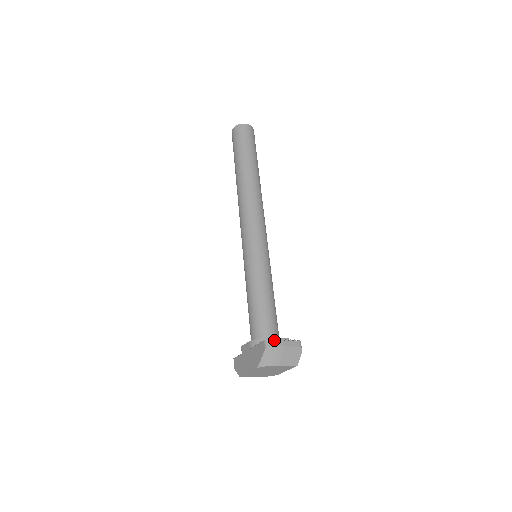
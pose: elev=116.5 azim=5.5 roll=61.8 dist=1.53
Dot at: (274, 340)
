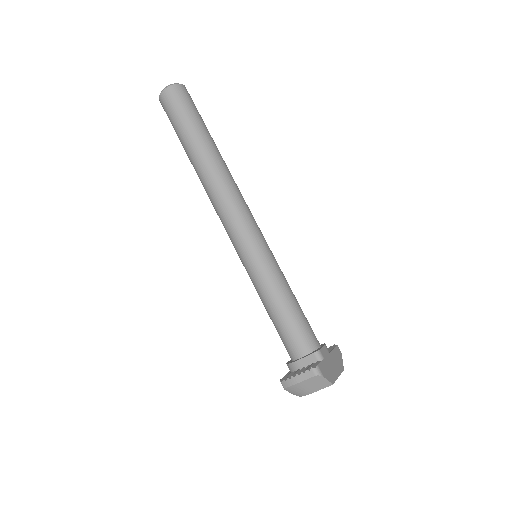
Dot at: (287, 379)
